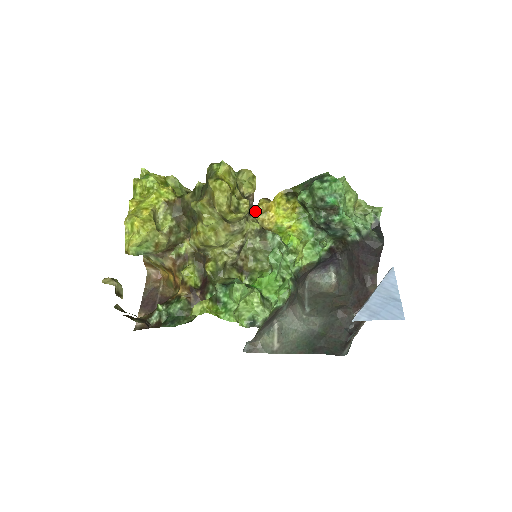
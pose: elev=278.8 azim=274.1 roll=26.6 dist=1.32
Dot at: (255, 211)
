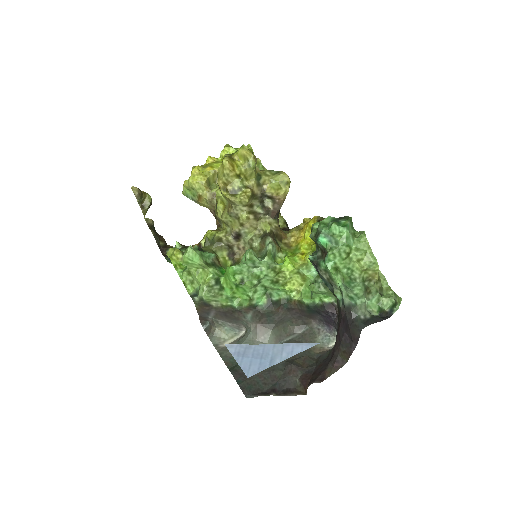
Dot at: (298, 226)
